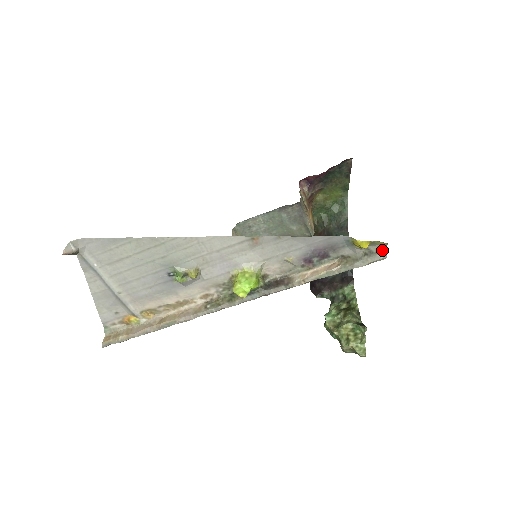
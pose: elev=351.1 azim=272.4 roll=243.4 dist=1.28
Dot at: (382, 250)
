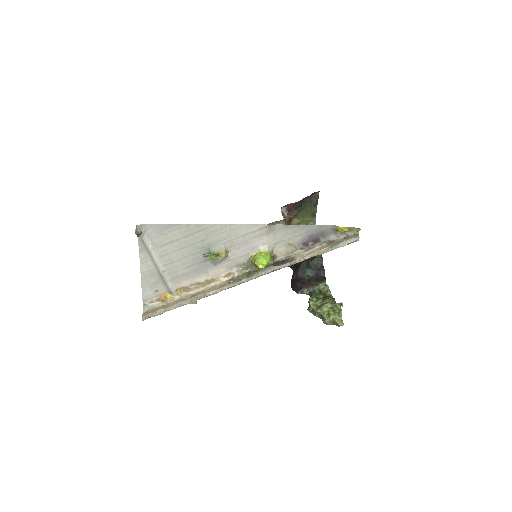
Dot at: (356, 235)
